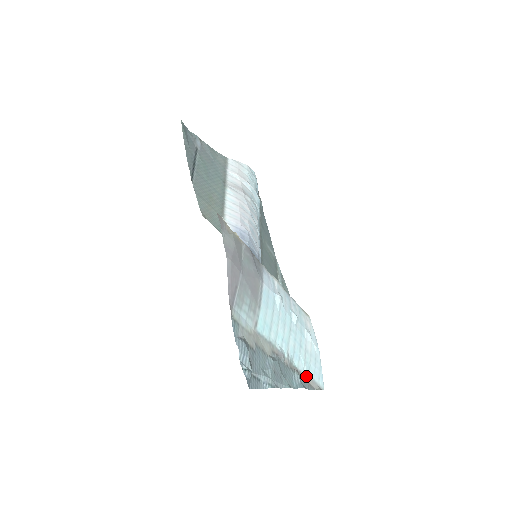
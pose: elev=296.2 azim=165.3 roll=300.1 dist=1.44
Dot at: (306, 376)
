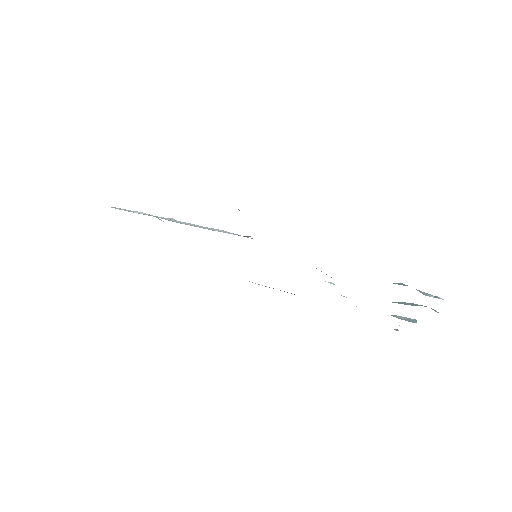
Dot at: occluded
